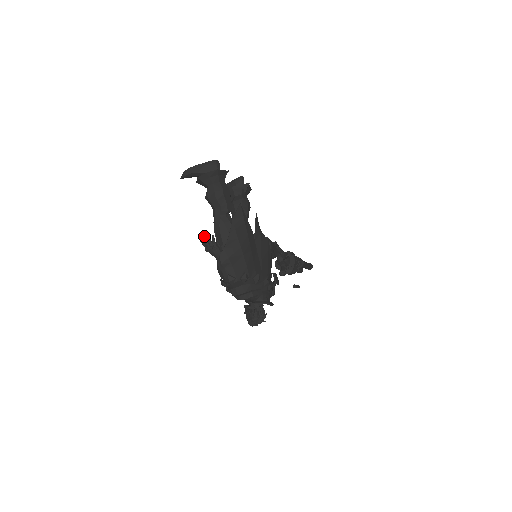
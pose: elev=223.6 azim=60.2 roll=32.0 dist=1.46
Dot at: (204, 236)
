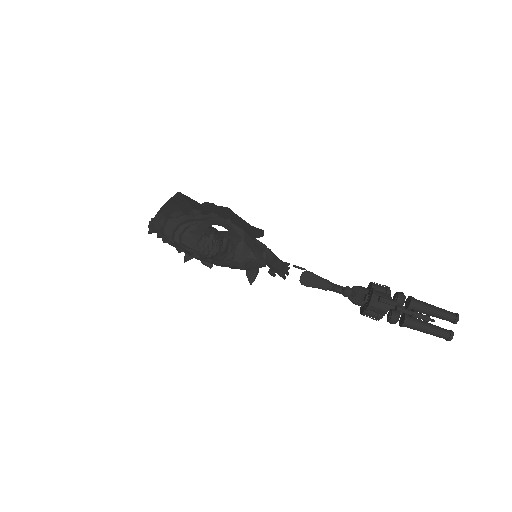
Dot at: occluded
